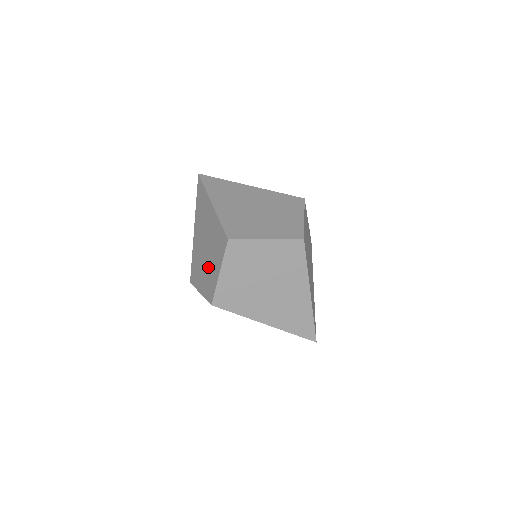
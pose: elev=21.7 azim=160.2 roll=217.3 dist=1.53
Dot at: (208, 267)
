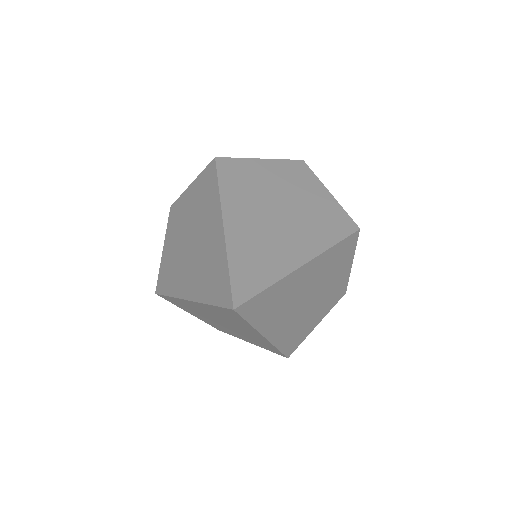
Dot at: occluded
